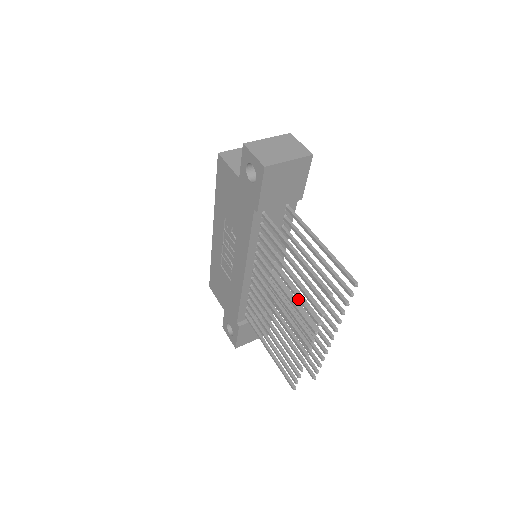
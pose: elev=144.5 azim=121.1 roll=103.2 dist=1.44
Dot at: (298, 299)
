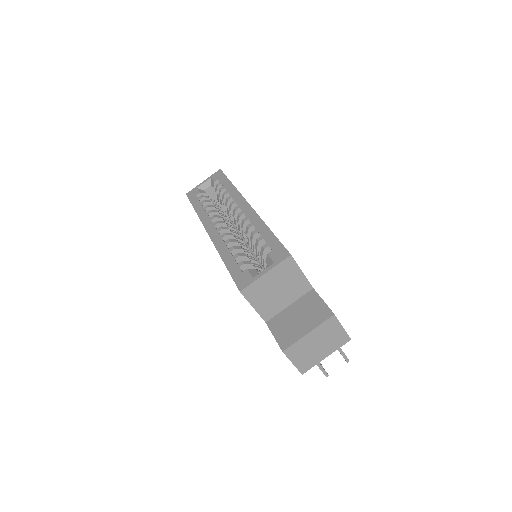
Dot at: occluded
